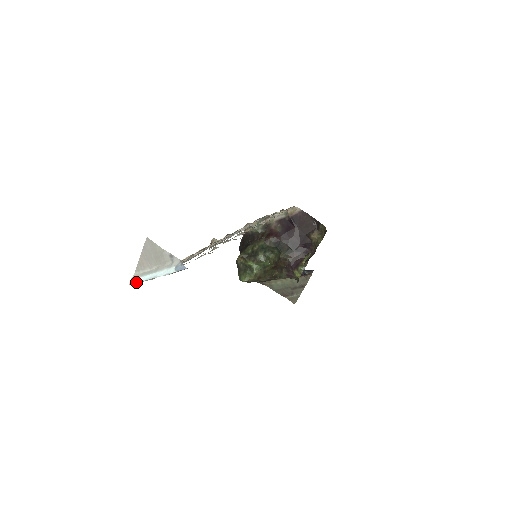
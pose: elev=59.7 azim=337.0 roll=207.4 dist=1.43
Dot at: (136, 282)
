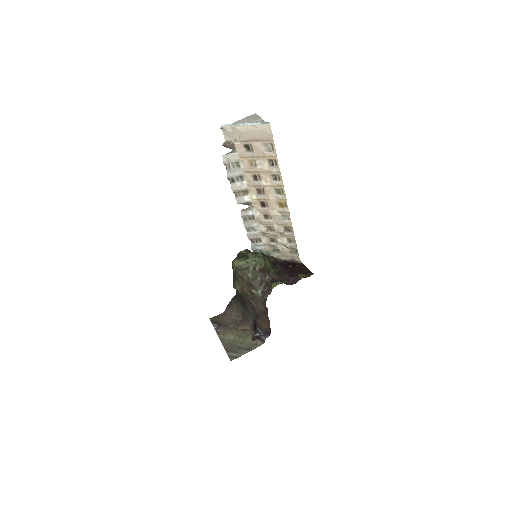
Dot at: (228, 125)
